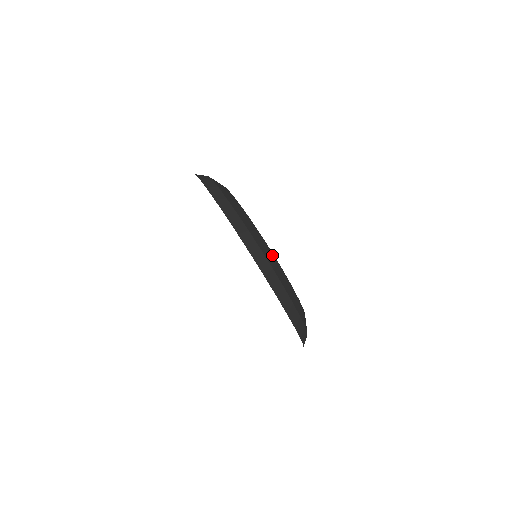
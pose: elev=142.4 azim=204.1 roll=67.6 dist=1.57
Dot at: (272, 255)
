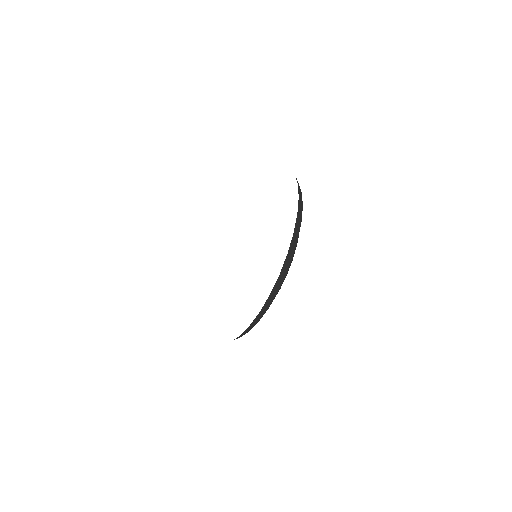
Dot at: occluded
